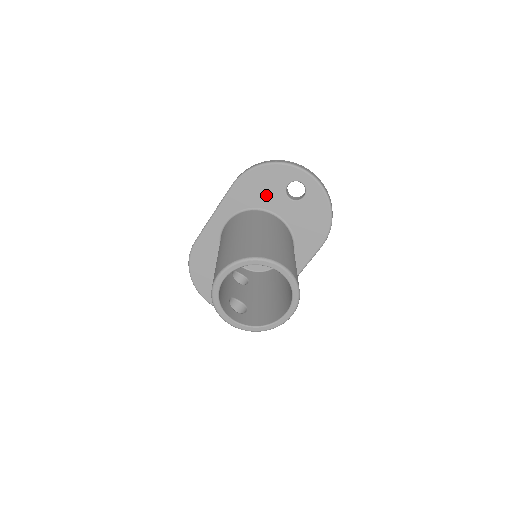
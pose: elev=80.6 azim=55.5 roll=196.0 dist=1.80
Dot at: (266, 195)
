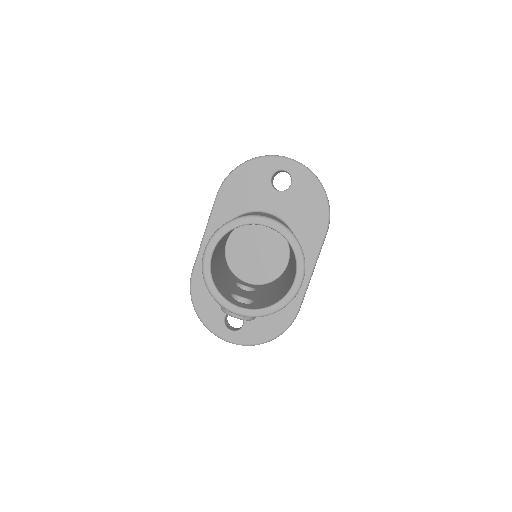
Dot at: (252, 195)
